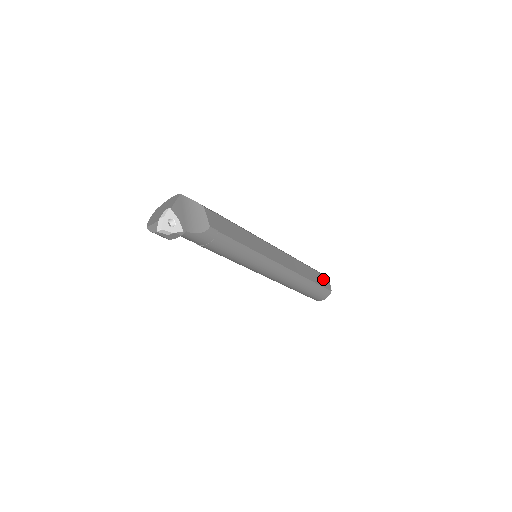
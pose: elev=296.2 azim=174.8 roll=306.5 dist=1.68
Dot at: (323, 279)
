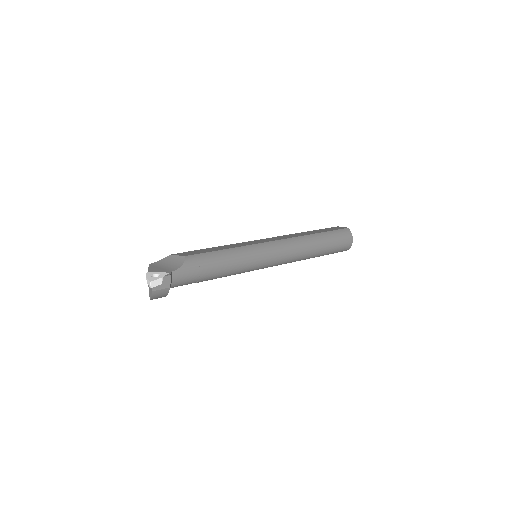
Dot at: occluded
